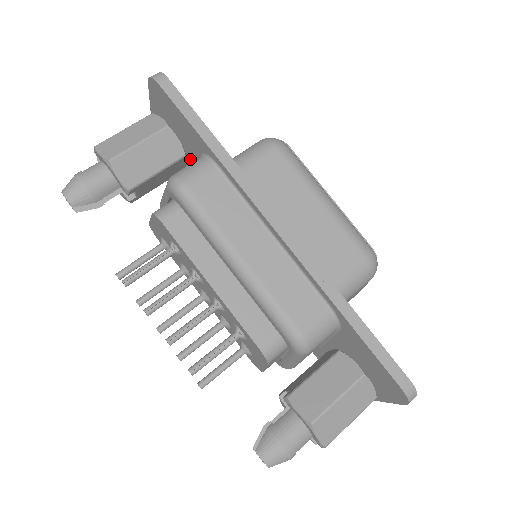
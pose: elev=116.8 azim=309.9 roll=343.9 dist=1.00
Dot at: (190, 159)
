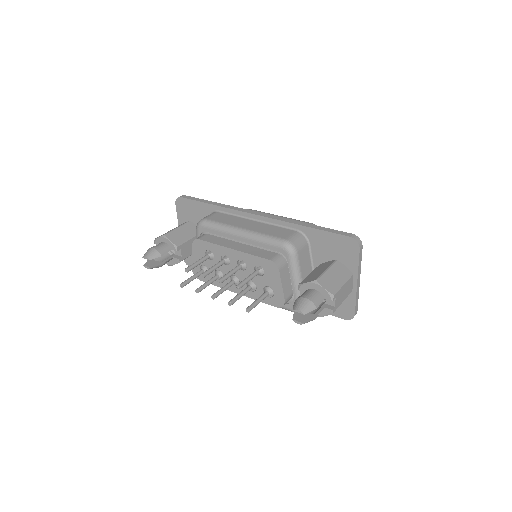
Dot at: occluded
